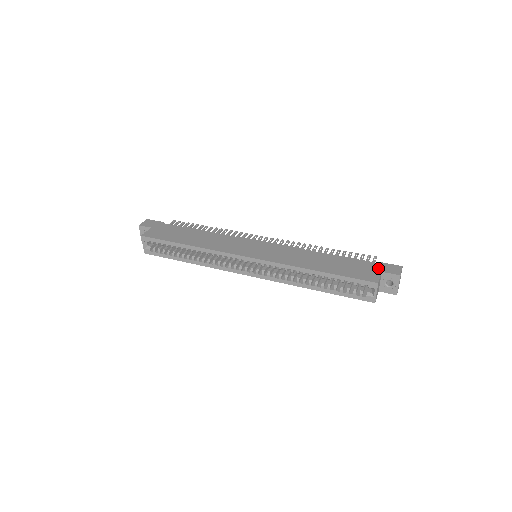
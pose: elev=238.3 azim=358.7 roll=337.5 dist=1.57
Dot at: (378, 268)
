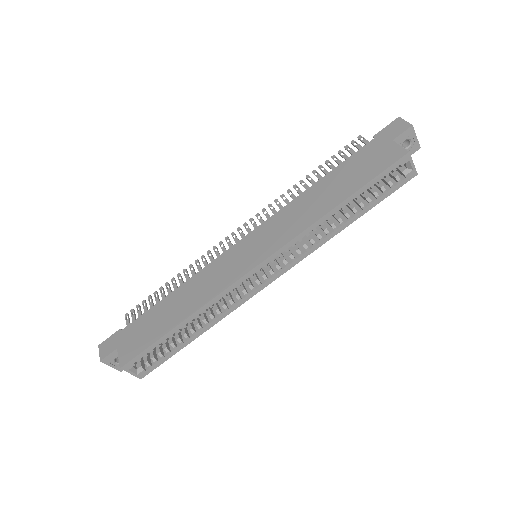
Dot at: (384, 141)
